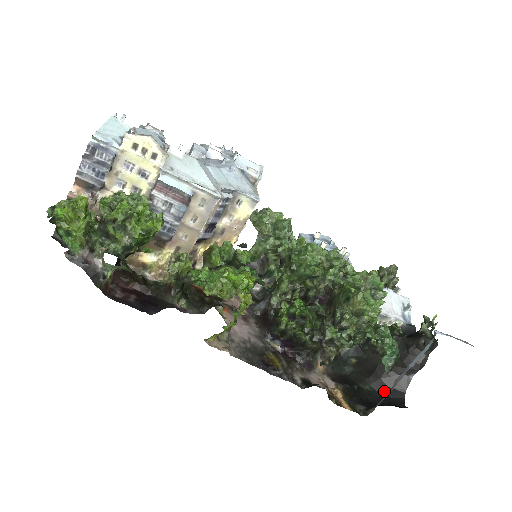
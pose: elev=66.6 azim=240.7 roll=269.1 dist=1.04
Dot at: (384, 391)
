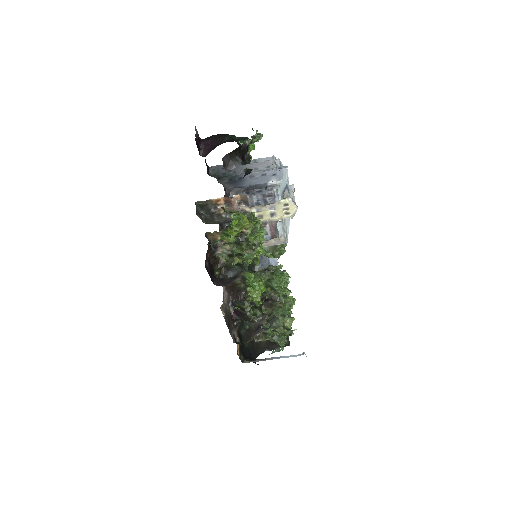
Dot at: (251, 350)
